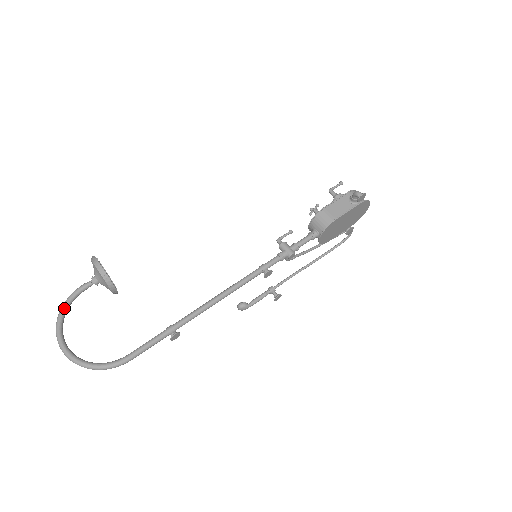
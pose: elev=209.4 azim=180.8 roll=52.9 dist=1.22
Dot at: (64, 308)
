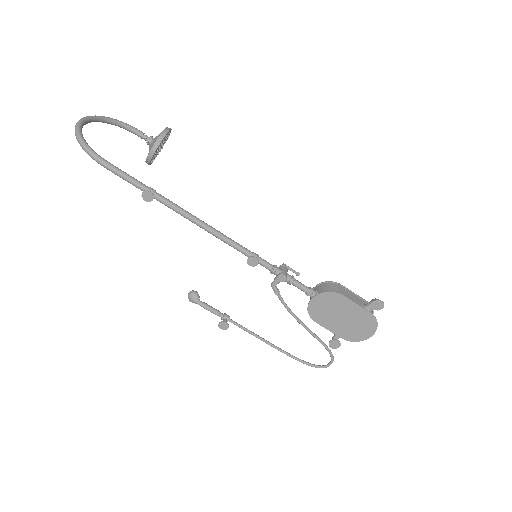
Dot at: (115, 120)
